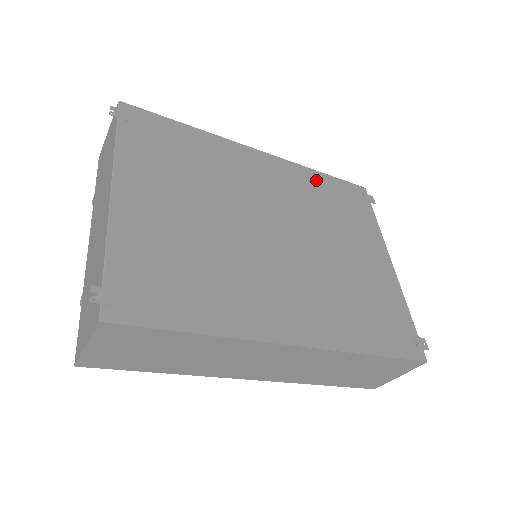
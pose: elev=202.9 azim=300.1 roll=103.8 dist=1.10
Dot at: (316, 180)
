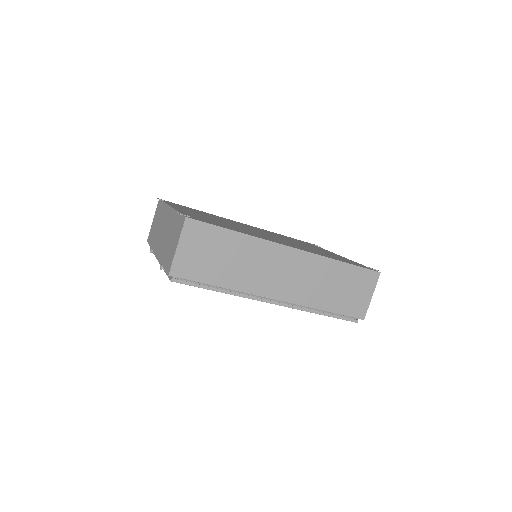
Dot at: (278, 234)
